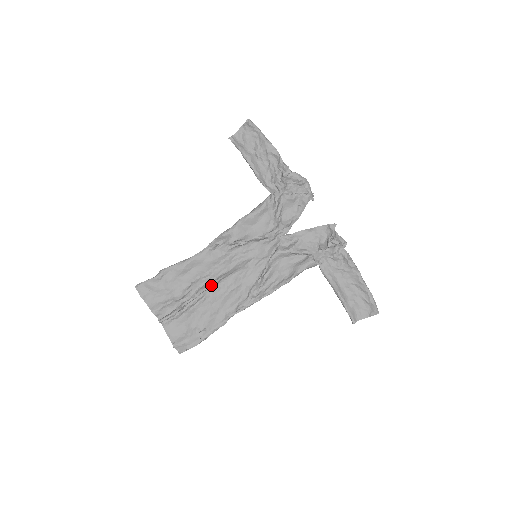
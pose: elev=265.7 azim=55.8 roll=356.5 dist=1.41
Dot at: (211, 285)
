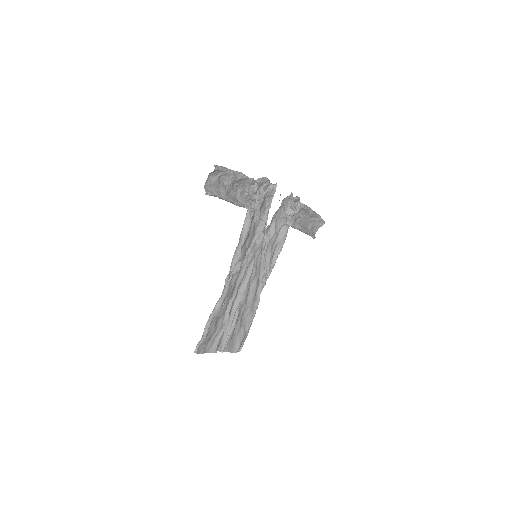
Dot at: occluded
